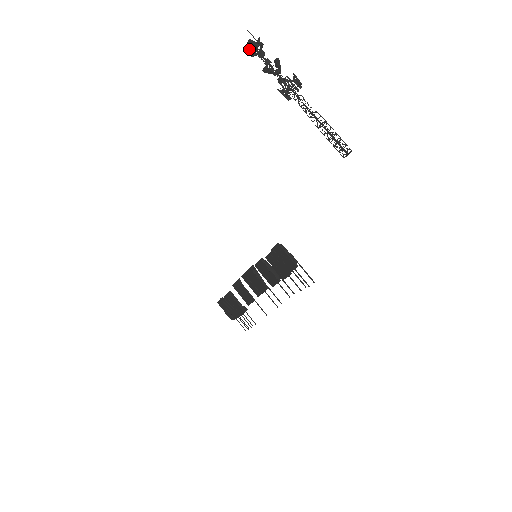
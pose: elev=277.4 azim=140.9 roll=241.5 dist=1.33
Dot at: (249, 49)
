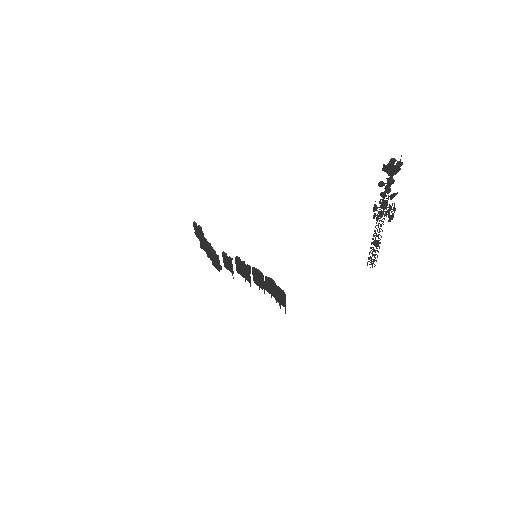
Dot at: (387, 168)
